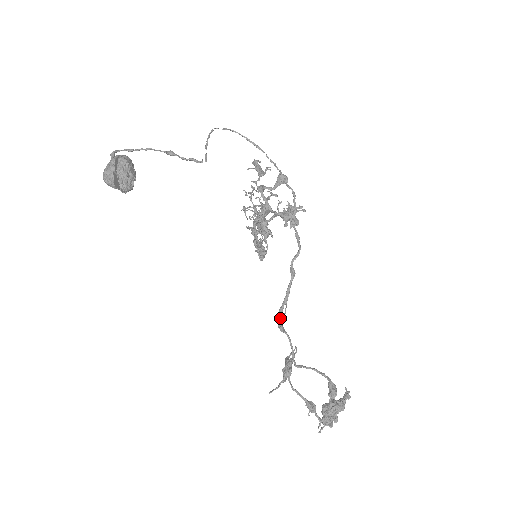
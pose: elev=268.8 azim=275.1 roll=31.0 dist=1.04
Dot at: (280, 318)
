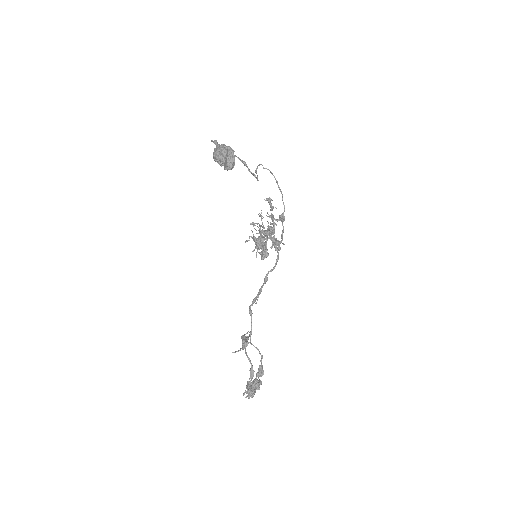
Dot at: (252, 305)
